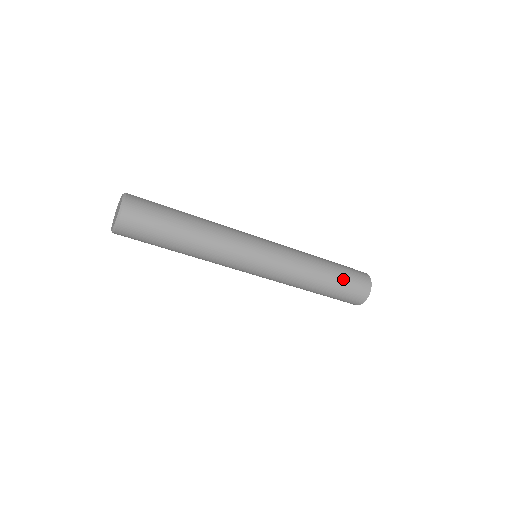
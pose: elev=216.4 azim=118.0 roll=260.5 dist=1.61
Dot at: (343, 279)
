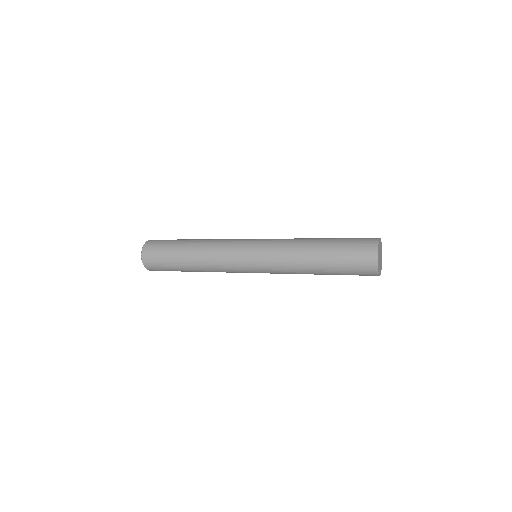
Dot at: occluded
